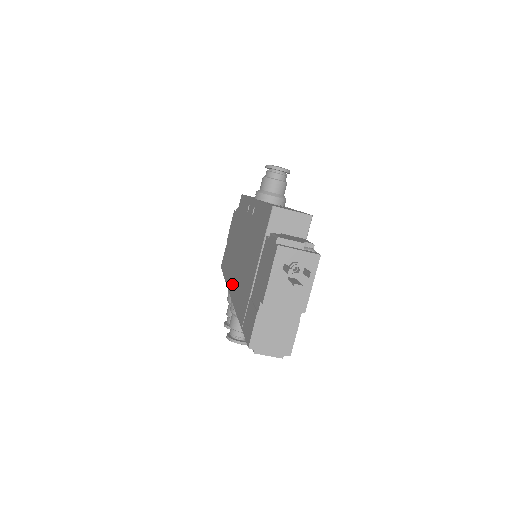
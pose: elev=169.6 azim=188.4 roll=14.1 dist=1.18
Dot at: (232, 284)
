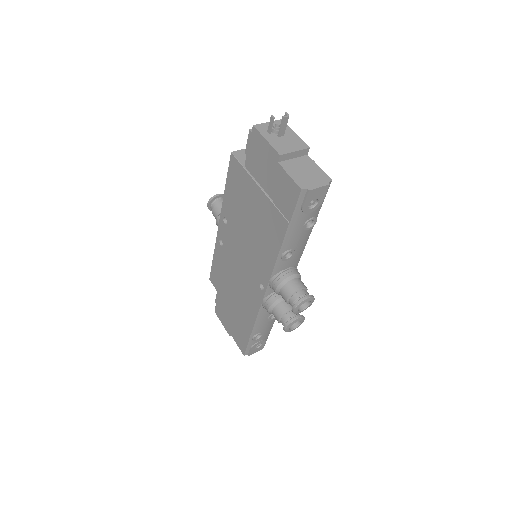
Dot at: (259, 286)
